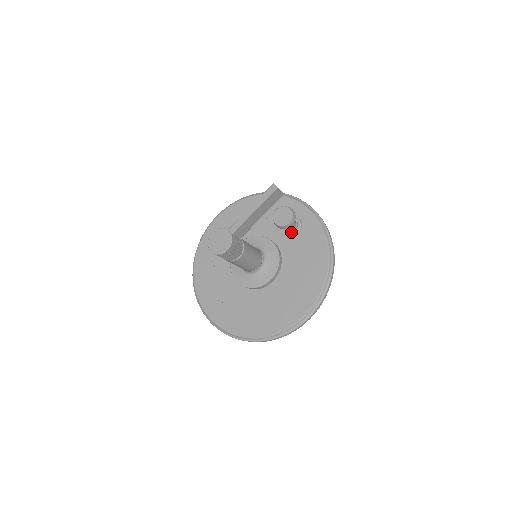
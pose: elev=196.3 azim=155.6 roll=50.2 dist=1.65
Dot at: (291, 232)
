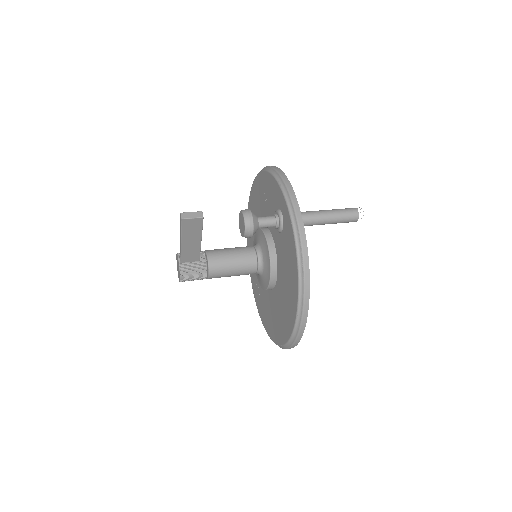
Dot at: occluded
